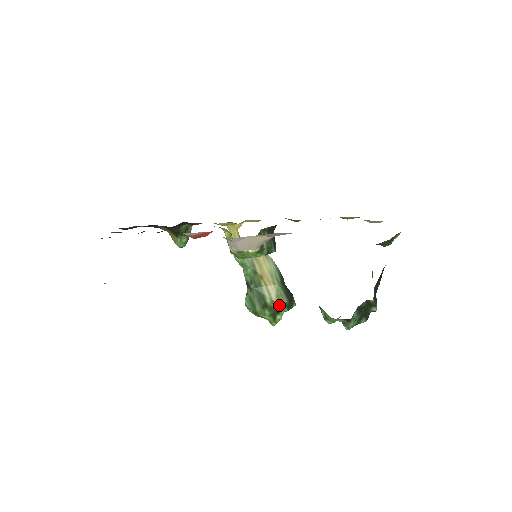
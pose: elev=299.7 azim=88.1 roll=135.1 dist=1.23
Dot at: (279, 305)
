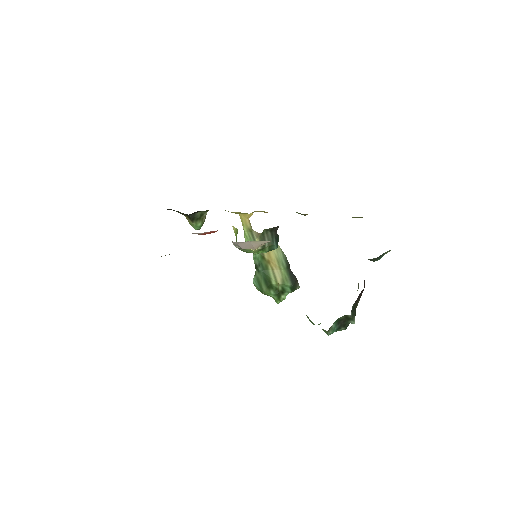
Dot at: (283, 287)
